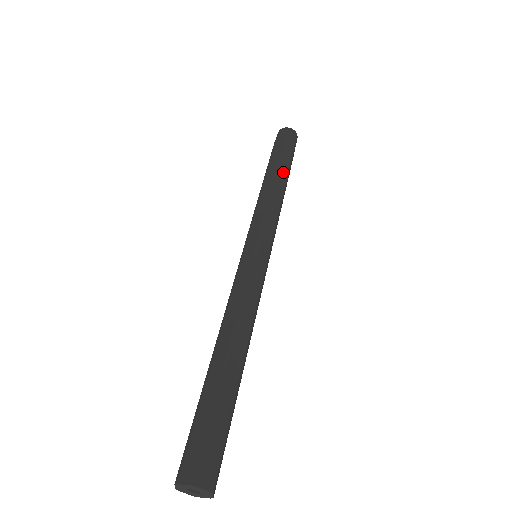
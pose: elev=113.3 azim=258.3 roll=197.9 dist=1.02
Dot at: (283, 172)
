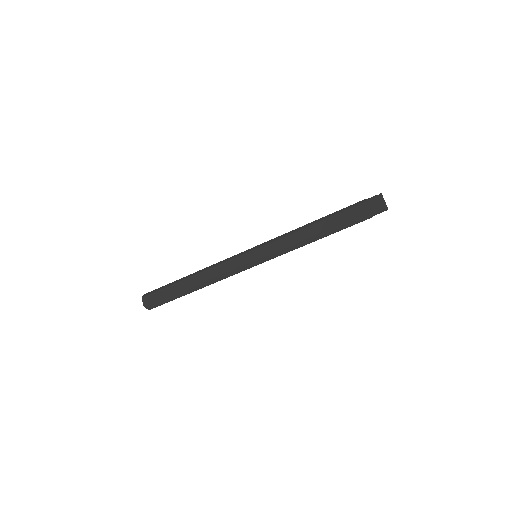
Dot at: (329, 232)
